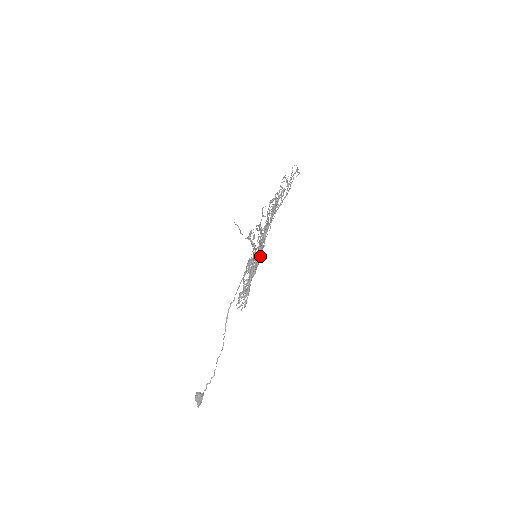
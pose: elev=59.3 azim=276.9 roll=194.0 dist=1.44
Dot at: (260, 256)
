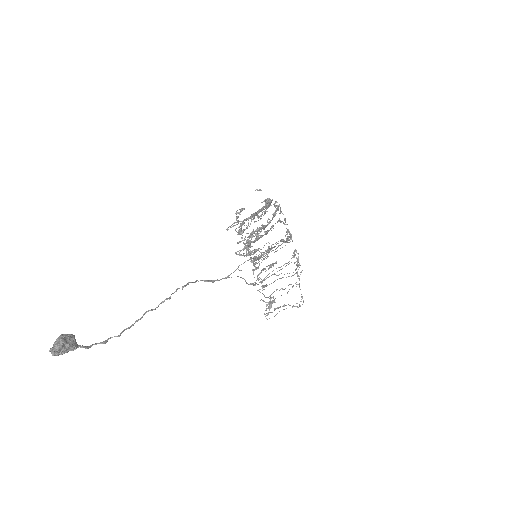
Dot at: (268, 231)
